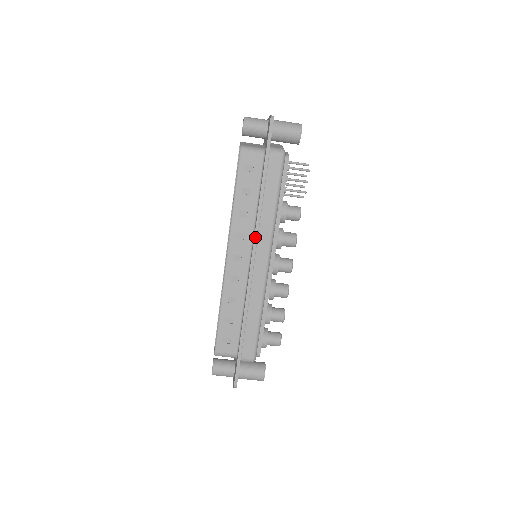
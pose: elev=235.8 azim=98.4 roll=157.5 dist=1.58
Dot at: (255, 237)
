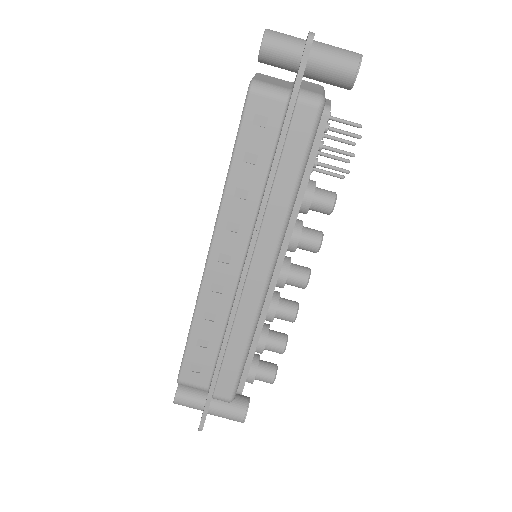
Dot at: (254, 234)
